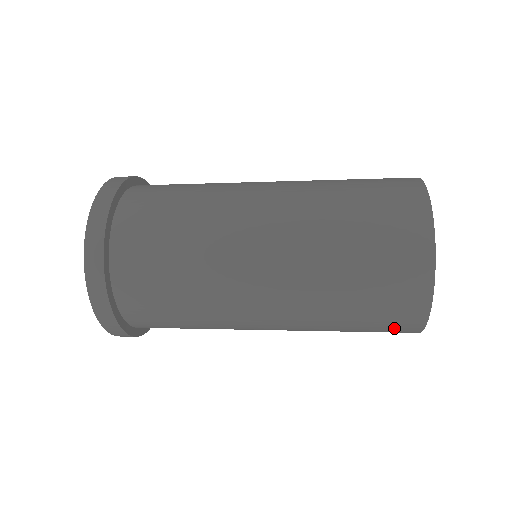
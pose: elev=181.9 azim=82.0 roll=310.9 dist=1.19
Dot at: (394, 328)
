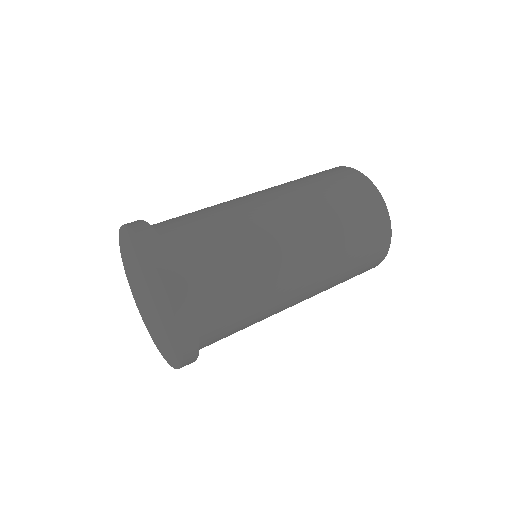
Dot at: occluded
